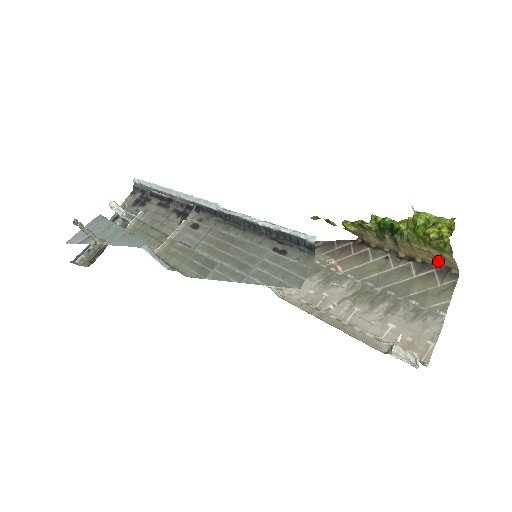
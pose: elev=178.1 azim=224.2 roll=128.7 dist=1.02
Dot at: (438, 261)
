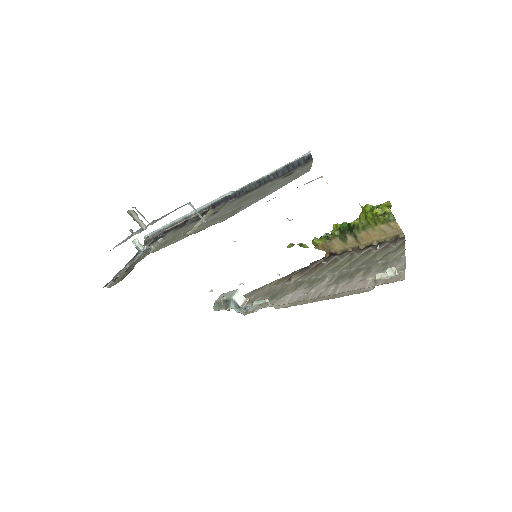
Dot at: (388, 235)
